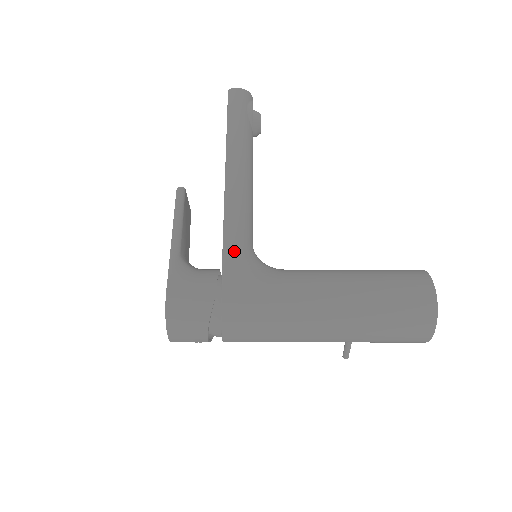
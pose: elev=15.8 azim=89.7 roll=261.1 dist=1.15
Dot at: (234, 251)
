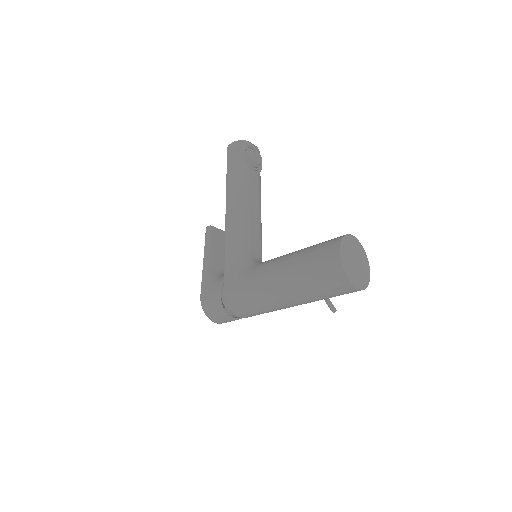
Dot at: (230, 260)
